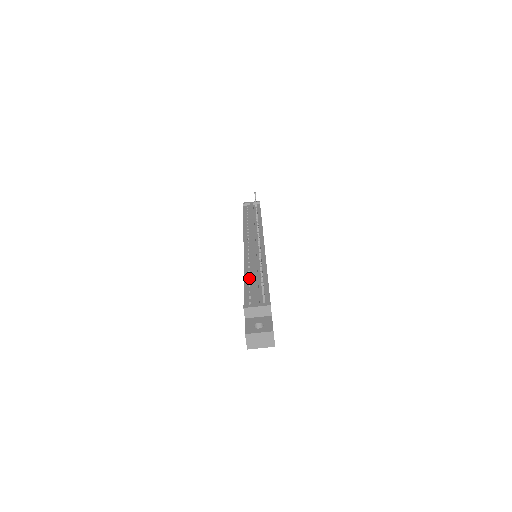
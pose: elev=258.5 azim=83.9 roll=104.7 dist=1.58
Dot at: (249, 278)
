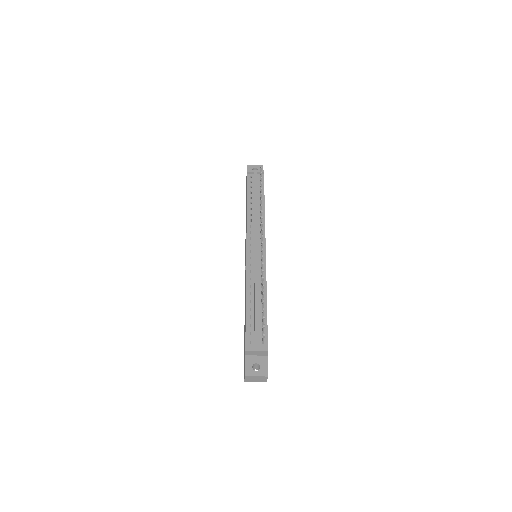
Dot at: (251, 304)
